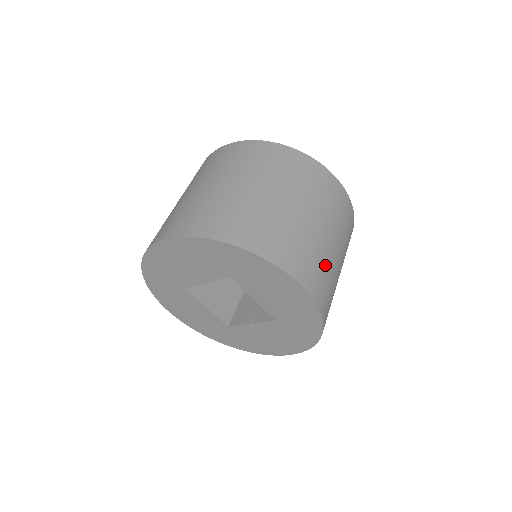
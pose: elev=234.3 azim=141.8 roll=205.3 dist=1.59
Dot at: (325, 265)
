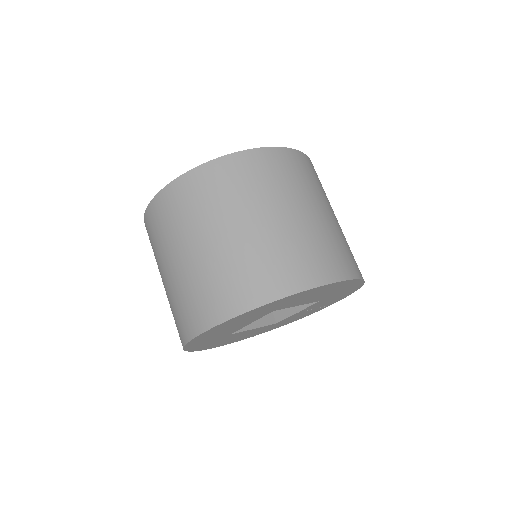
Dot at: (337, 239)
